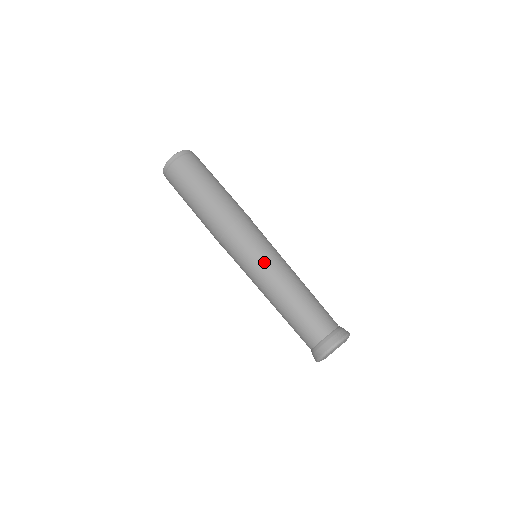
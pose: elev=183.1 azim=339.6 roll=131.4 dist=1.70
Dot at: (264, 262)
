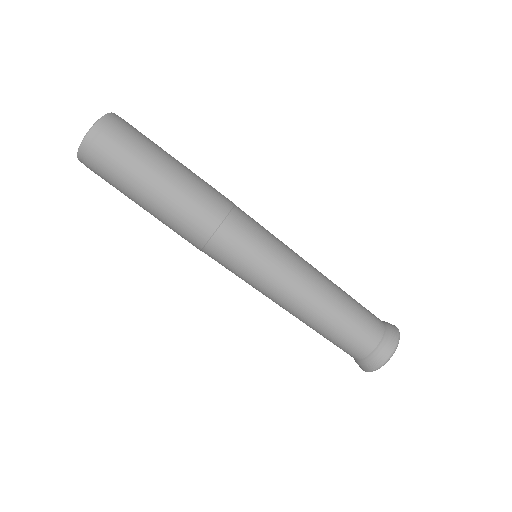
Dot at: (289, 251)
